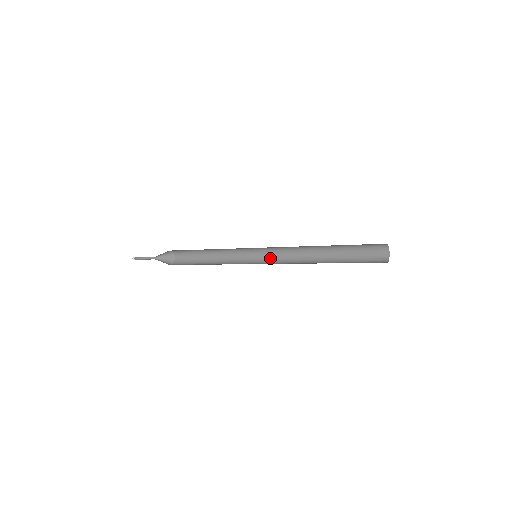
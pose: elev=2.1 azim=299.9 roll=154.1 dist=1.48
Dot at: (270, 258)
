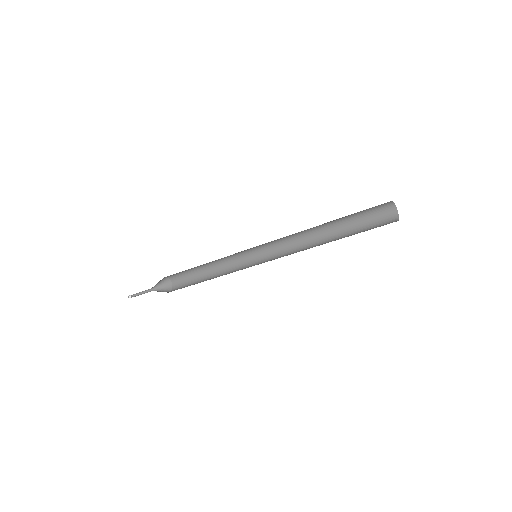
Dot at: (271, 259)
